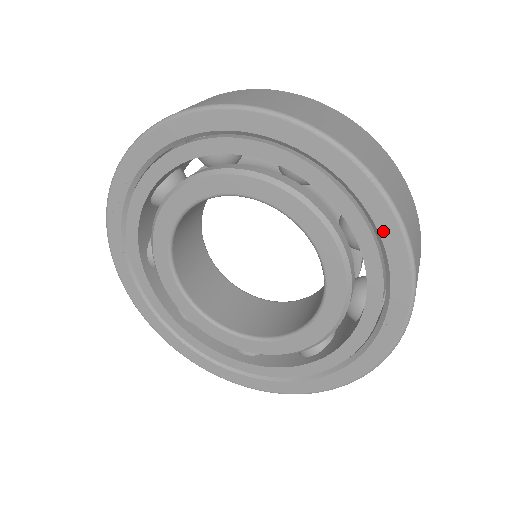
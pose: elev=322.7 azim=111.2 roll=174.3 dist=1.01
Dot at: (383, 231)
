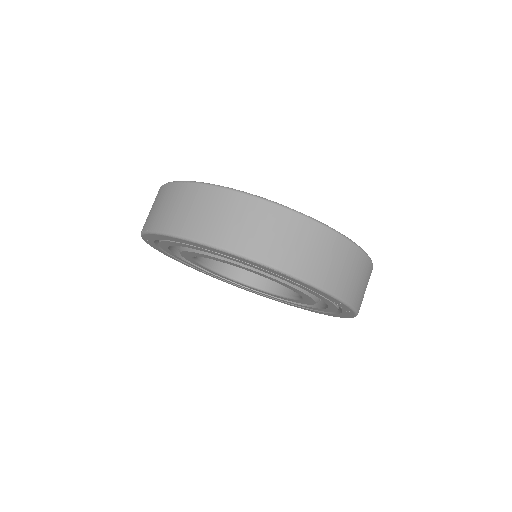
Dot at: (307, 287)
